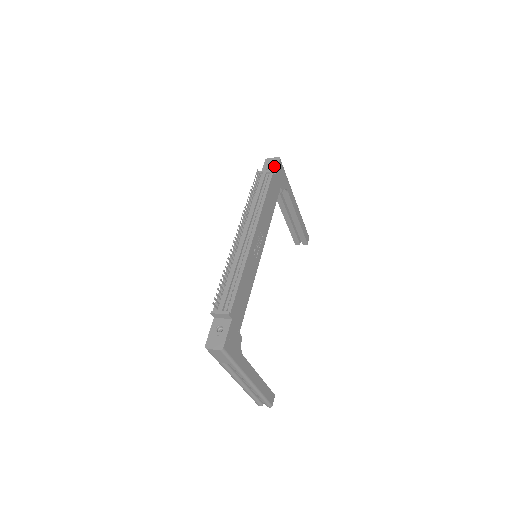
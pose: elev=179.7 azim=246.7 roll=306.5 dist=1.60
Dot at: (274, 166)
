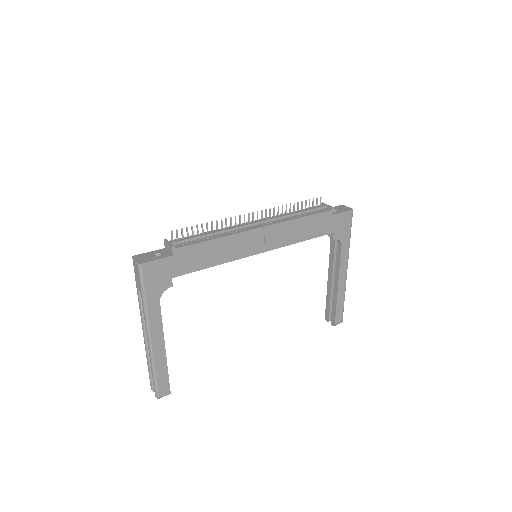
Dot at: (341, 210)
